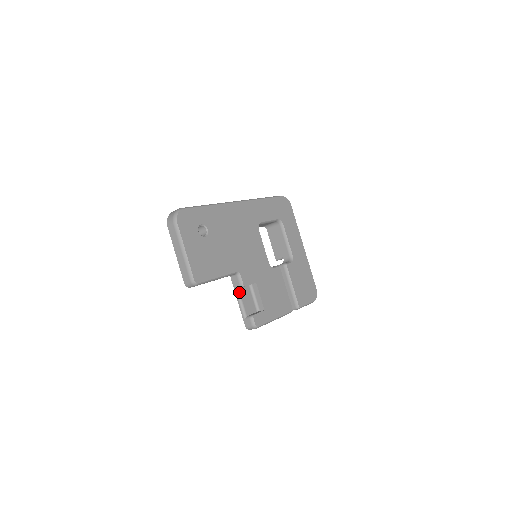
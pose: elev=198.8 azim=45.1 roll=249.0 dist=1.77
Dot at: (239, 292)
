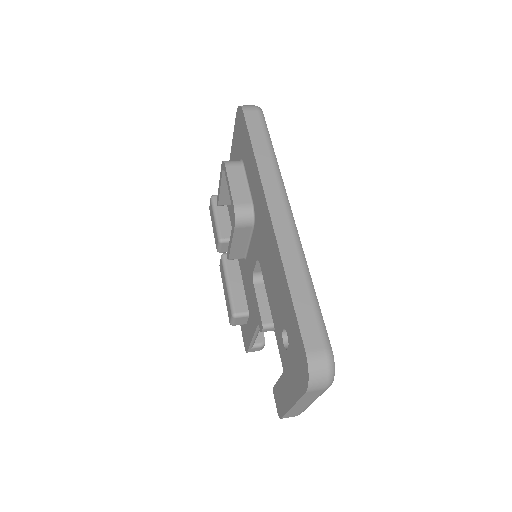
Dot at: occluded
